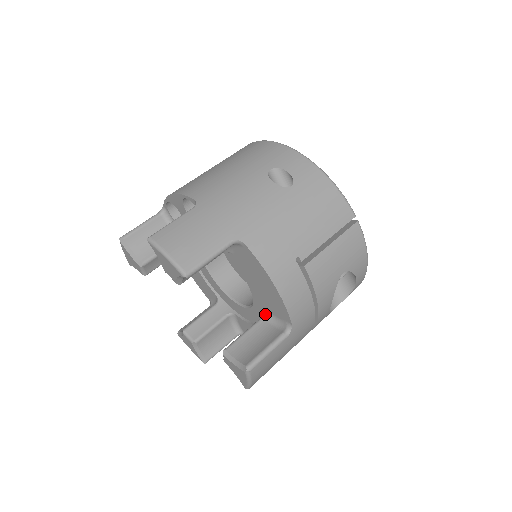
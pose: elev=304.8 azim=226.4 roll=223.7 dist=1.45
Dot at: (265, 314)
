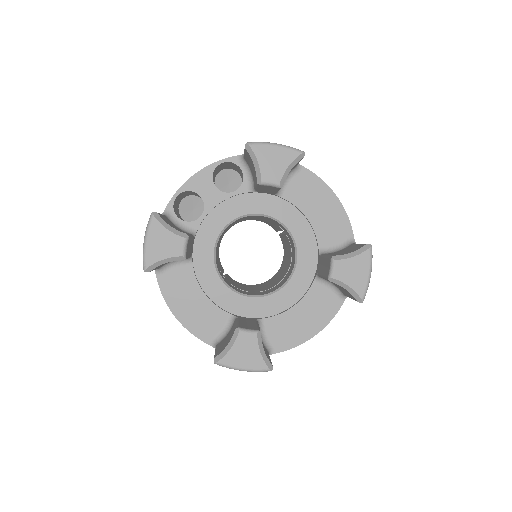
Dot at: (321, 252)
